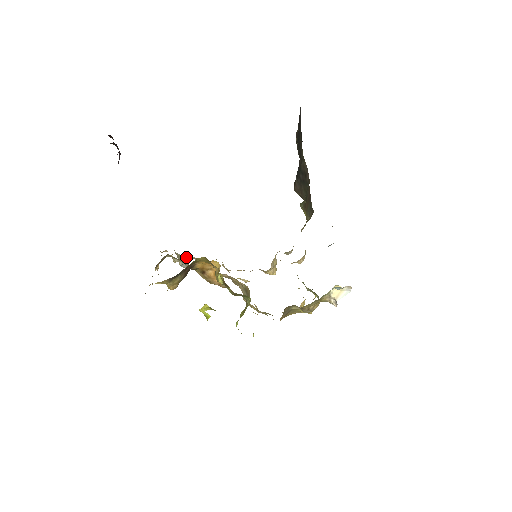
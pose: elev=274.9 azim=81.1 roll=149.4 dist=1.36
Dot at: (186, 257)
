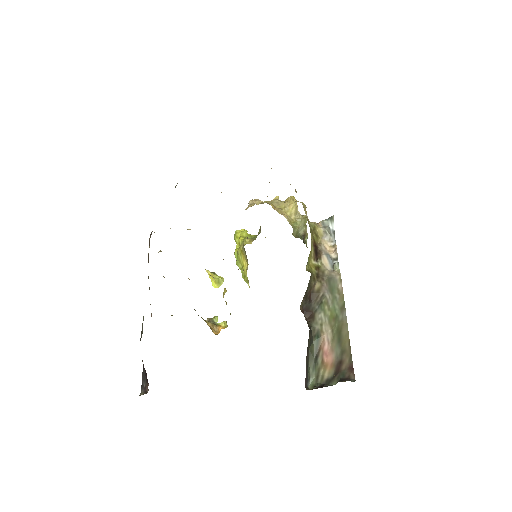
Dot at: occluded
